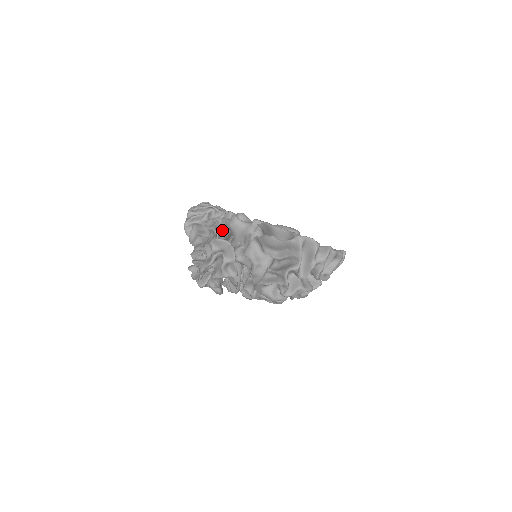
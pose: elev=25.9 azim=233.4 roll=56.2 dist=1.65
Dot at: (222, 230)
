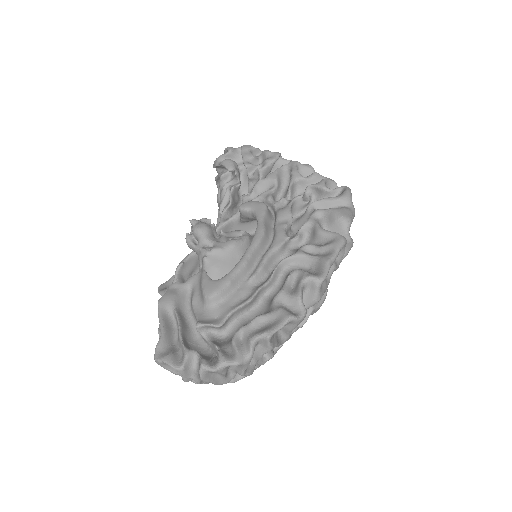
Dot at: (224, 213)
